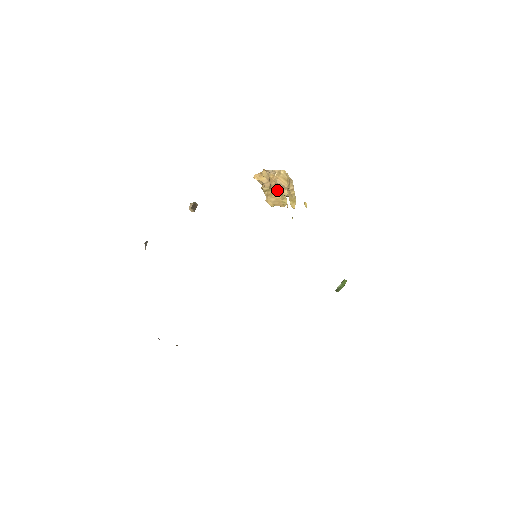
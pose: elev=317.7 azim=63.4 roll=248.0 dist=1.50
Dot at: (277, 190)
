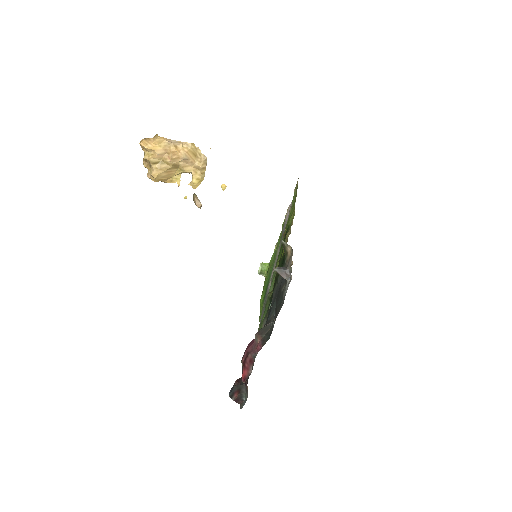
Dot at: (177, 165)
